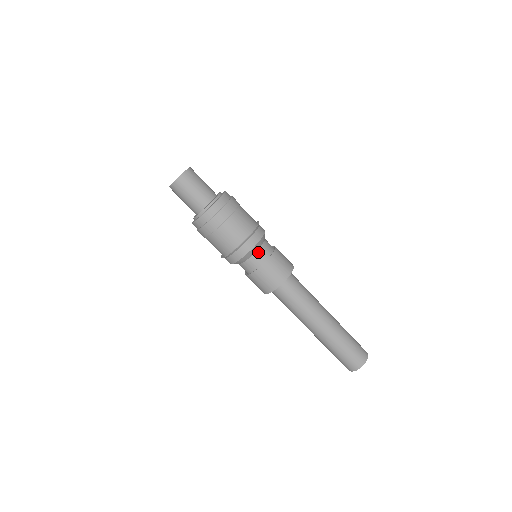
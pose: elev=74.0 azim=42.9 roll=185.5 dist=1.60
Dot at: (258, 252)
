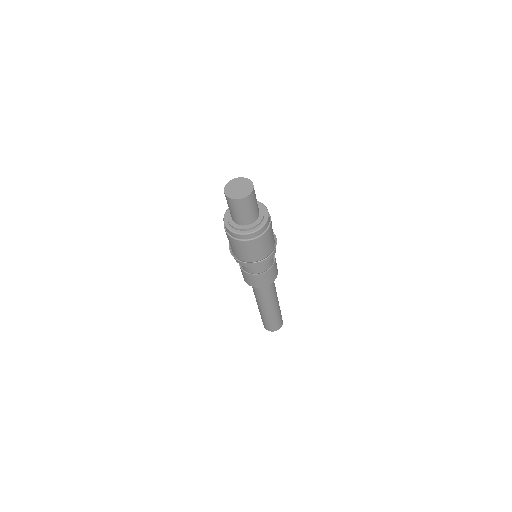
Dot at: occluded
